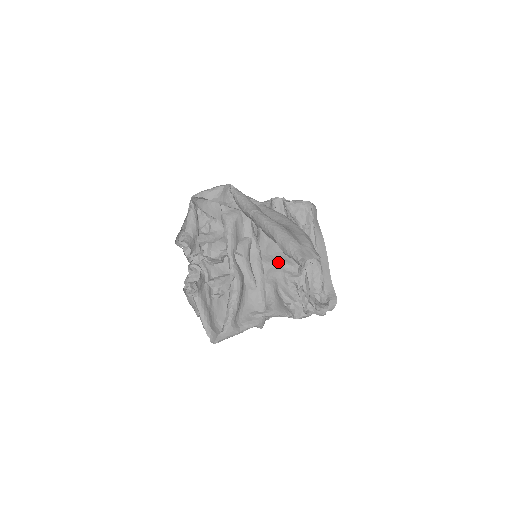
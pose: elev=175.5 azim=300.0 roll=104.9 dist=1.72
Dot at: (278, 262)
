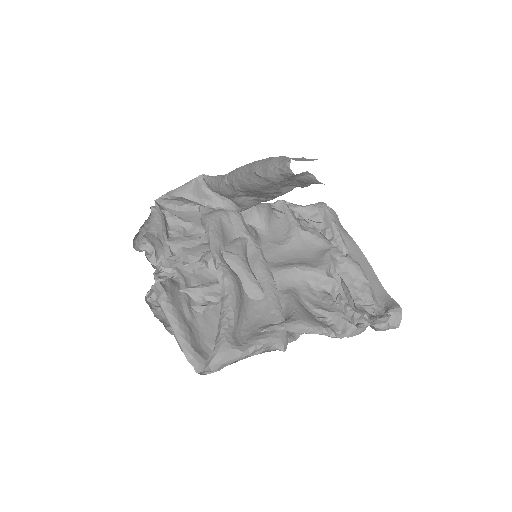
Dot at: (293, 266)
